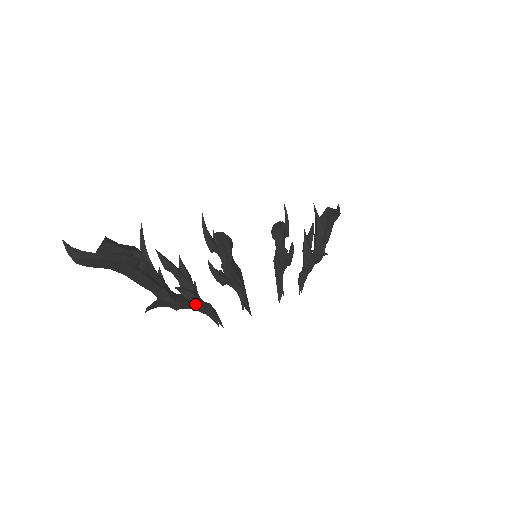
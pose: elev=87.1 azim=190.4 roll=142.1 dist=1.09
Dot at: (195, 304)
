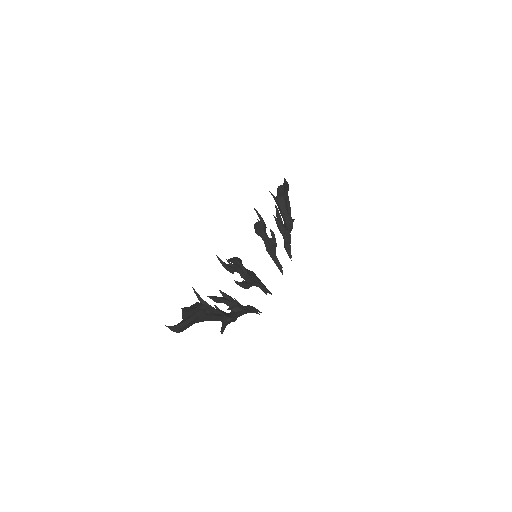
Dot at: (242, 312)
